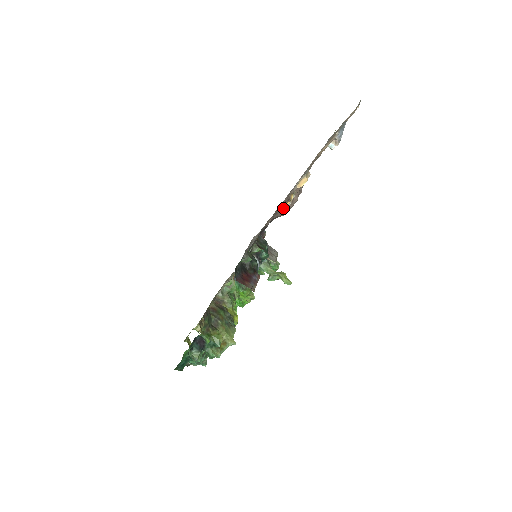
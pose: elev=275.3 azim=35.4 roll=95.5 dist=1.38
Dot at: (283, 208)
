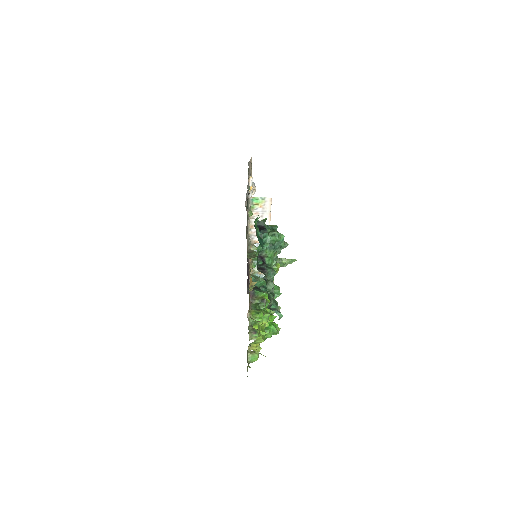
Dot at: occluded
